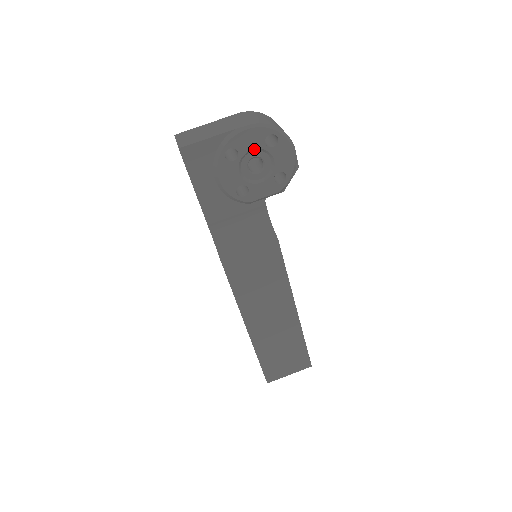
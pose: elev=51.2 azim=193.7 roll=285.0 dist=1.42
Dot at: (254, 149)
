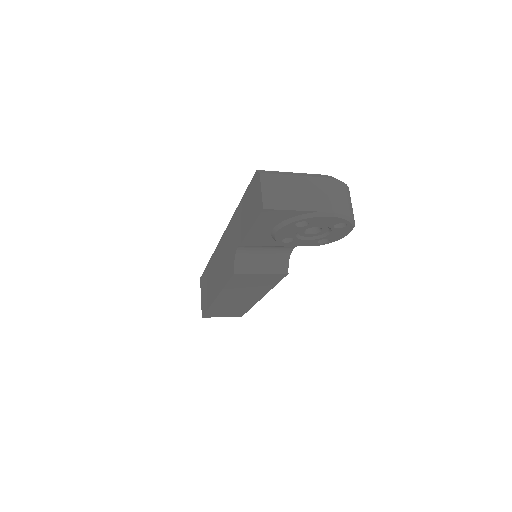
Dot at: (322, 225)
